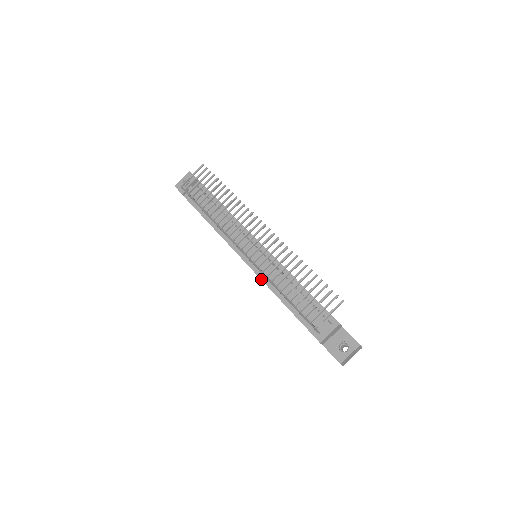
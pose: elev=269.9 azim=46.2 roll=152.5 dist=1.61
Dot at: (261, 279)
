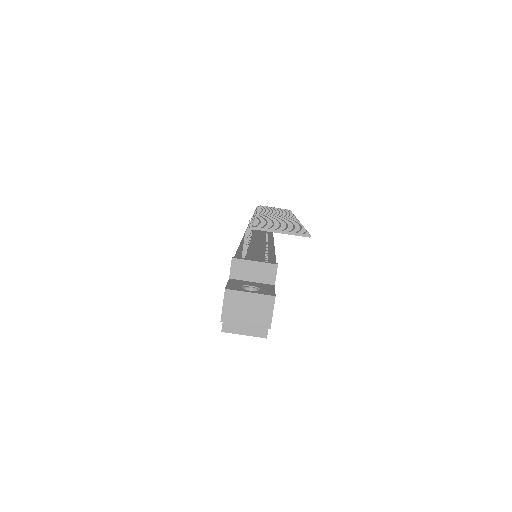
Dot at: (241, 242)
